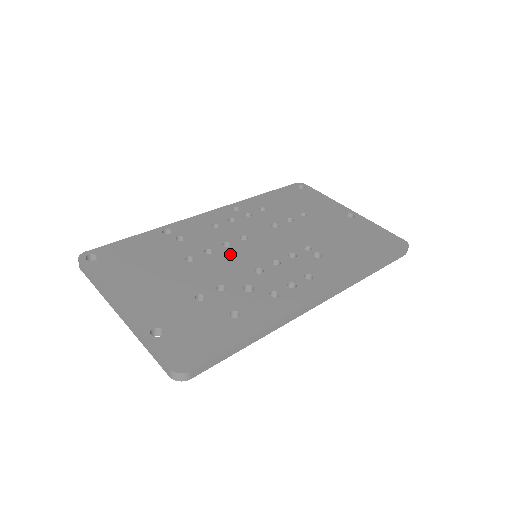
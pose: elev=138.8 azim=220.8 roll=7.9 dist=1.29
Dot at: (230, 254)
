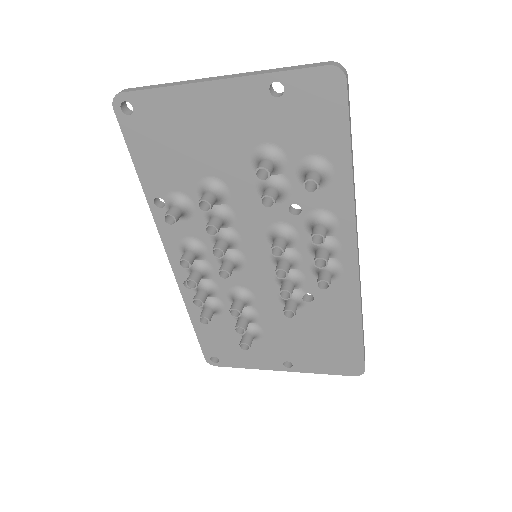
Dot at: occluded
